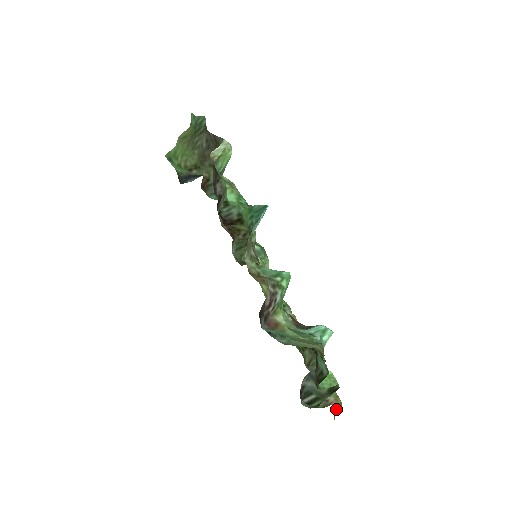
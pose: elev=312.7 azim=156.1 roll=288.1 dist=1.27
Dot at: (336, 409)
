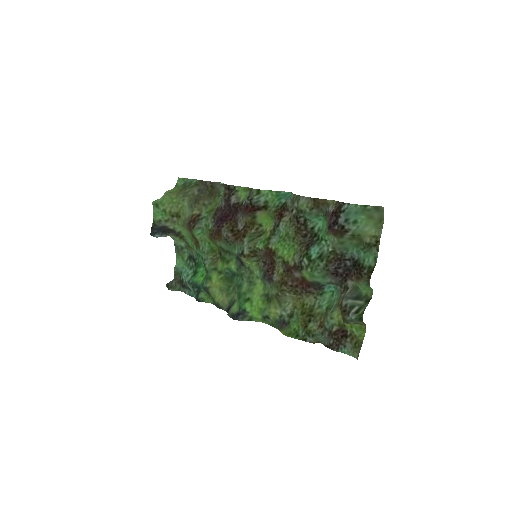
Dot at: (358, 346)
